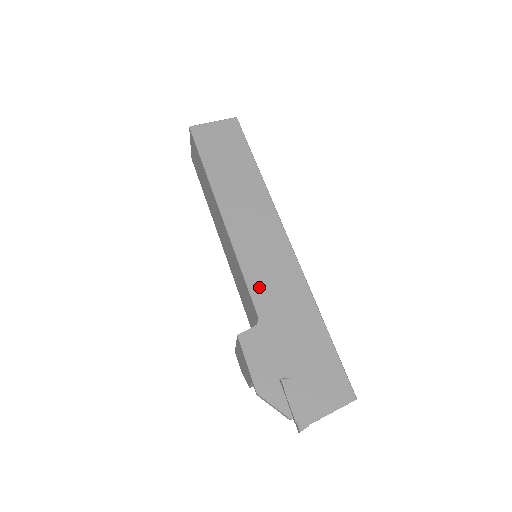
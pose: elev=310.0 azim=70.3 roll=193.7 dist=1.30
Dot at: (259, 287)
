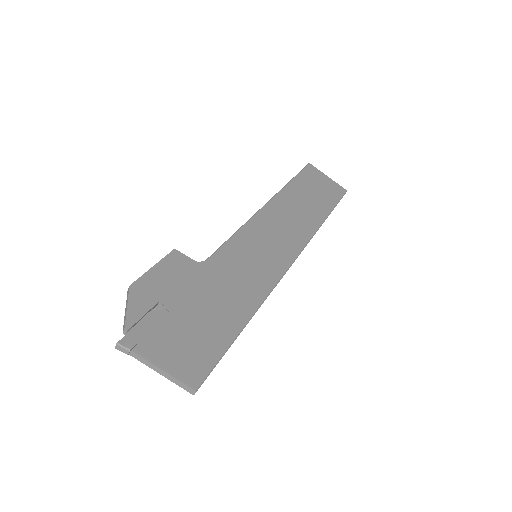
Dot at: (233, 252)
